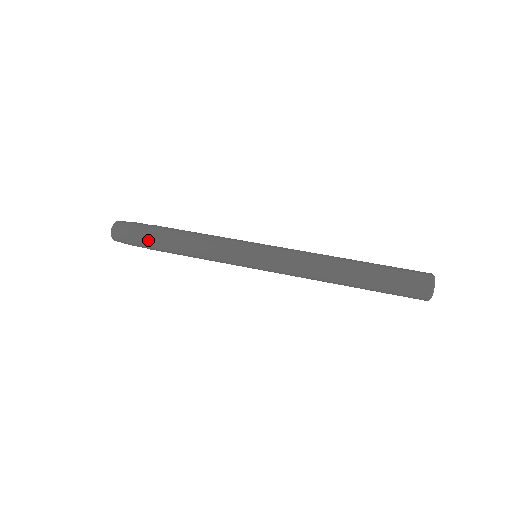
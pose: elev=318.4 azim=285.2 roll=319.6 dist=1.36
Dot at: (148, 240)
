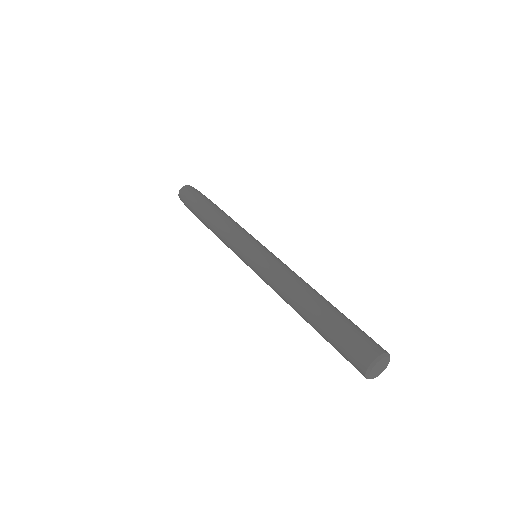
Dot at: (193, 210)
